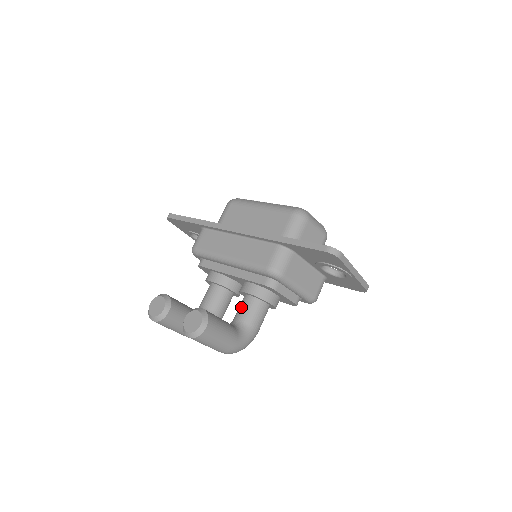
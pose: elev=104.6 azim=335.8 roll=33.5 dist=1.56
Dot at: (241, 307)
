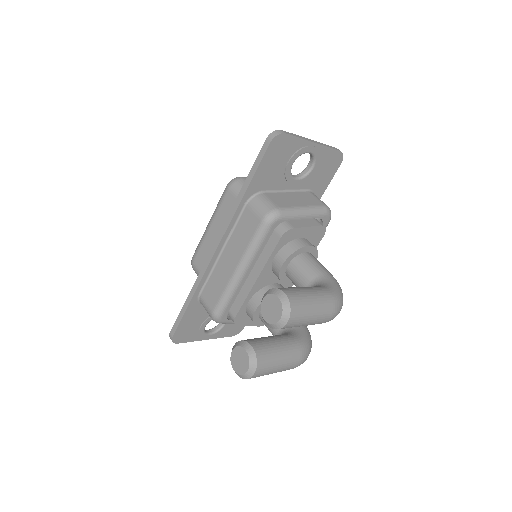
Dot at: (295, 280)
